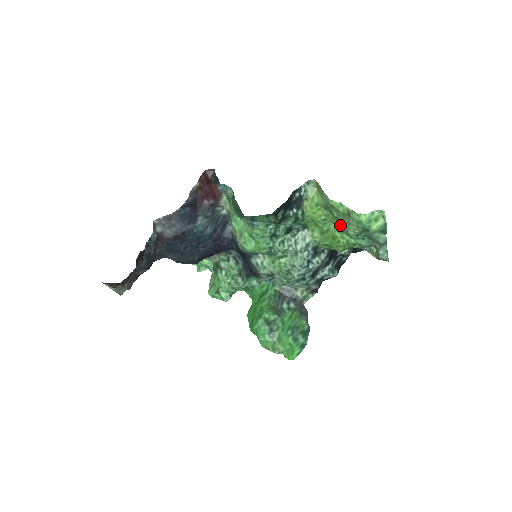
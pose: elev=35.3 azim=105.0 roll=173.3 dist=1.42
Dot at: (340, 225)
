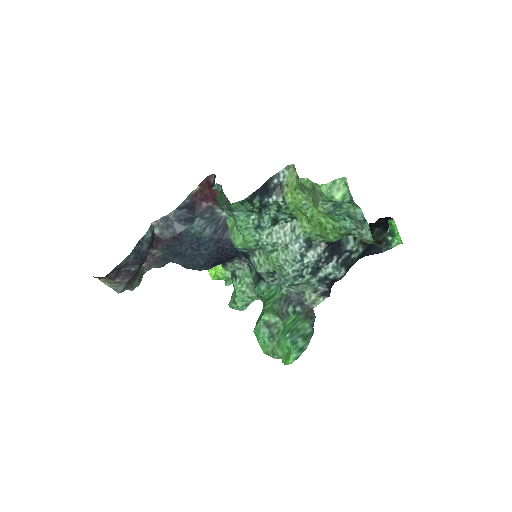
Dot at: occluded
